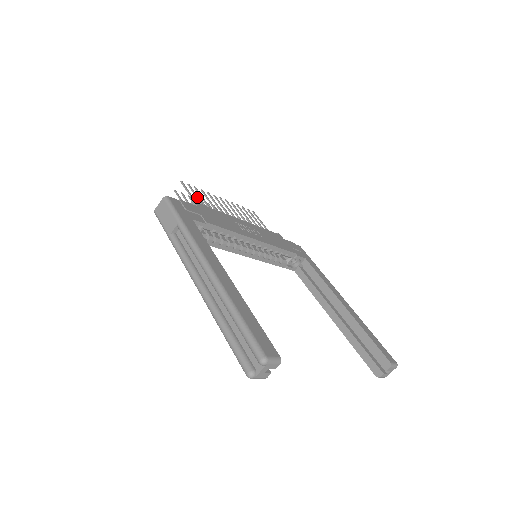
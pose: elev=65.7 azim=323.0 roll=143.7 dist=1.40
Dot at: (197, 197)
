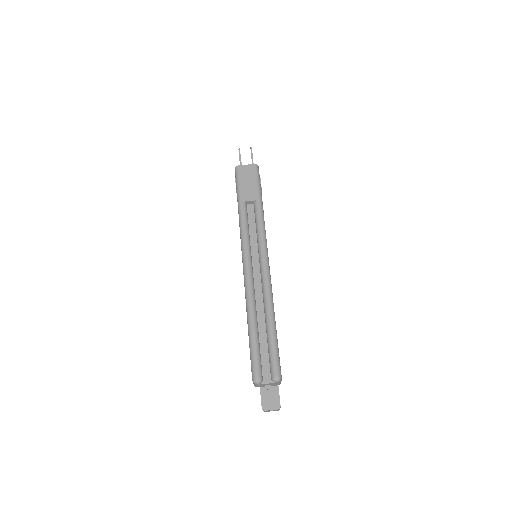
Dot at: occluded
